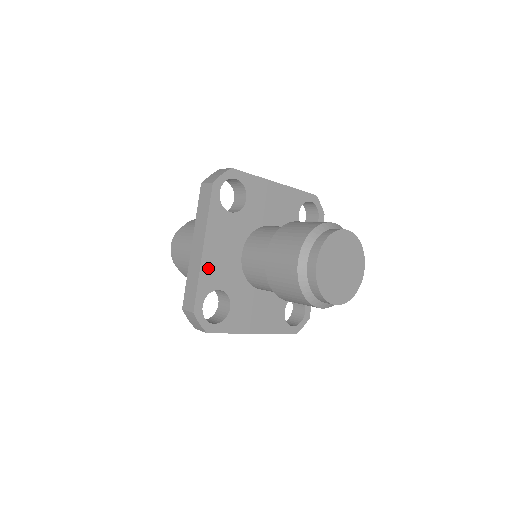
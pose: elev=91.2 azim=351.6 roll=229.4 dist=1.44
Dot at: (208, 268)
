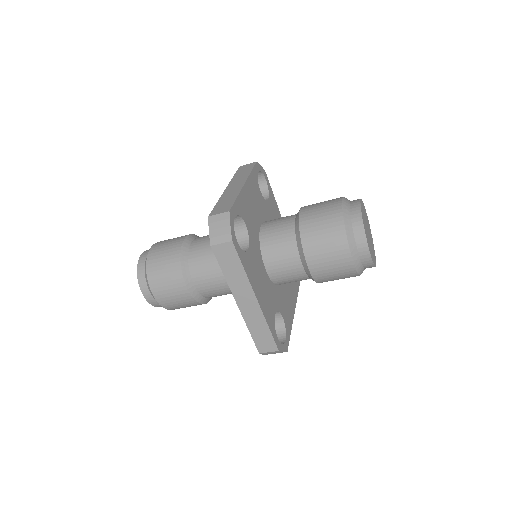
Dot at: (265, 310)
